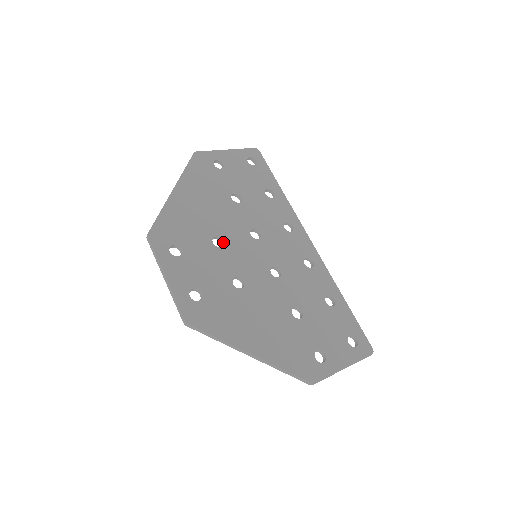
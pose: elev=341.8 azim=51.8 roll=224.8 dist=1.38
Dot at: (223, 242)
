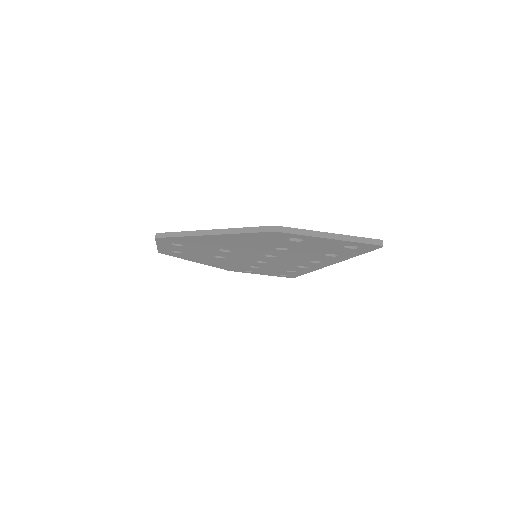
Dot at: occluded
